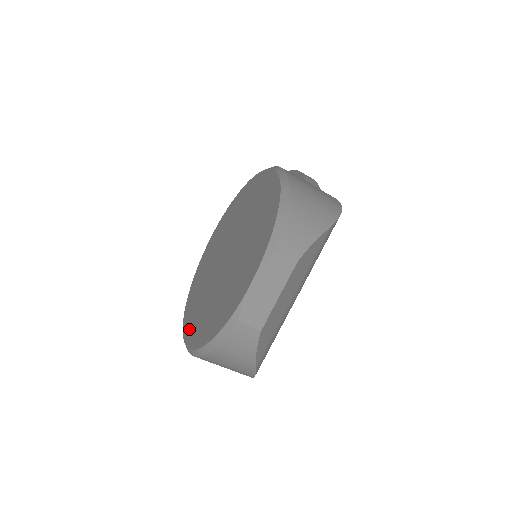
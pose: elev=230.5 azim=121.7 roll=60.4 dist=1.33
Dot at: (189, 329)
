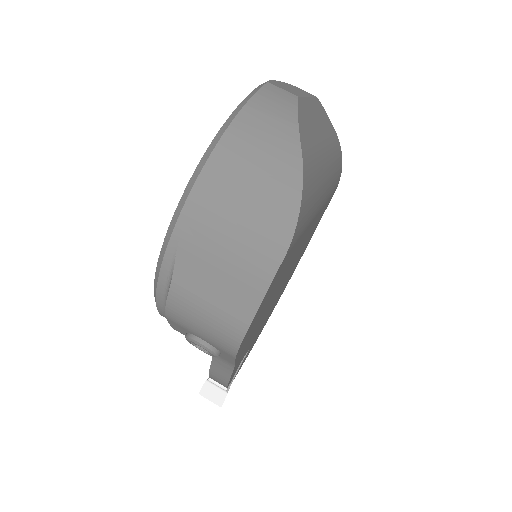
Dot at: occluded
